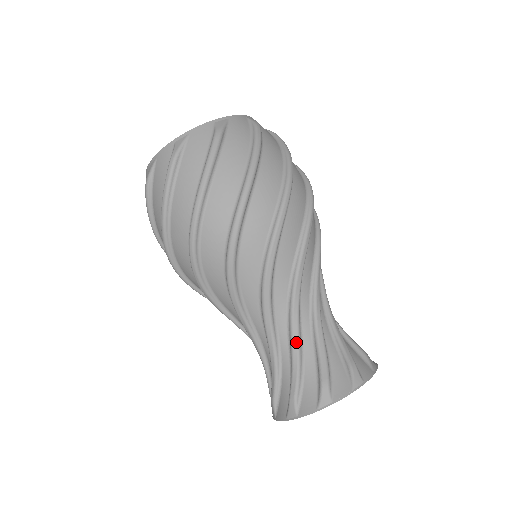
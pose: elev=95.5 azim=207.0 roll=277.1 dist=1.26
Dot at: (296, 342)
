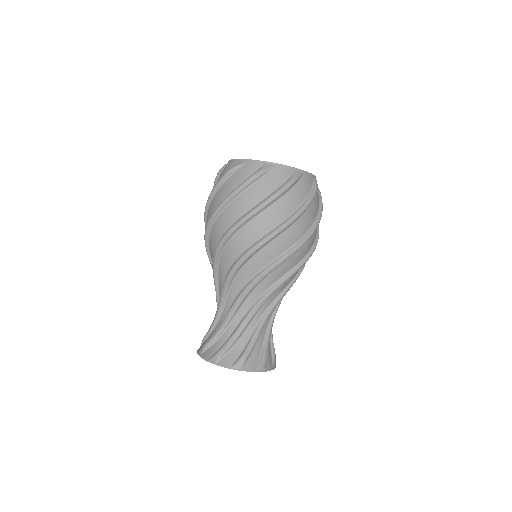
Dot at: (227, 319)
